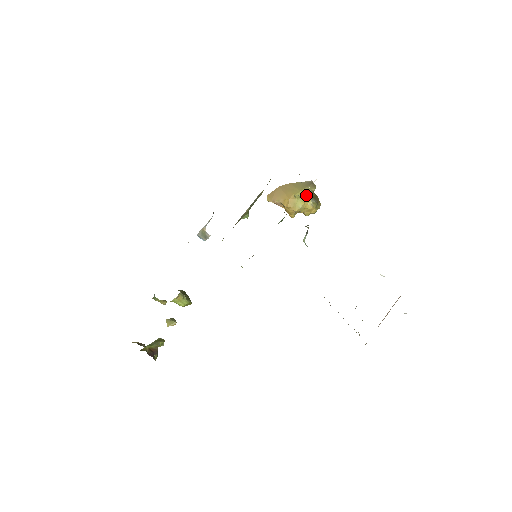
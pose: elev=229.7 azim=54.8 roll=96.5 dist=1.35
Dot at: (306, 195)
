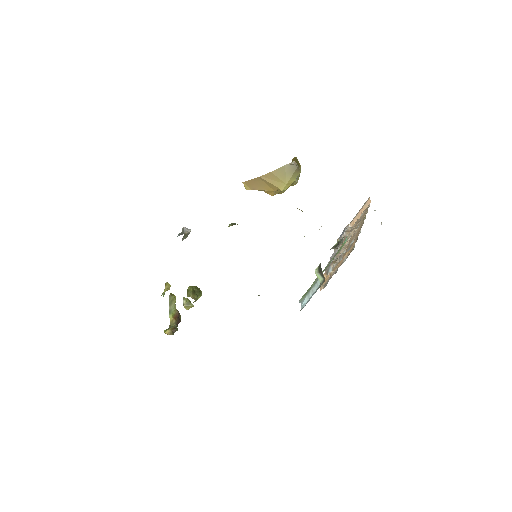
Dot at: (292, 183)
